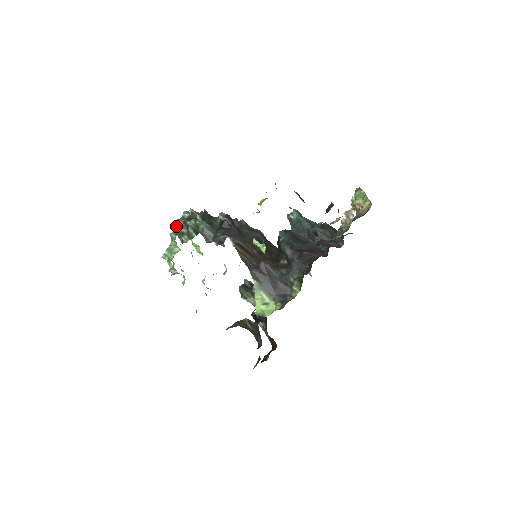
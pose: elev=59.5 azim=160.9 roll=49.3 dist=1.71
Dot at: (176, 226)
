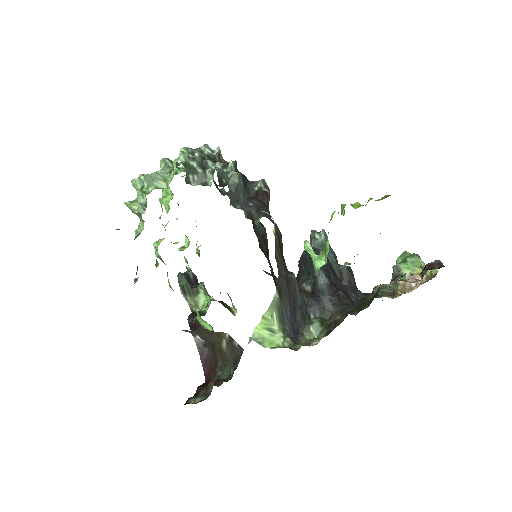
Dot at: occluded
